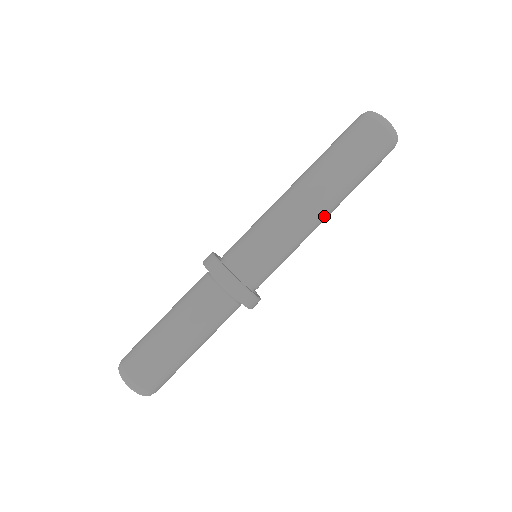
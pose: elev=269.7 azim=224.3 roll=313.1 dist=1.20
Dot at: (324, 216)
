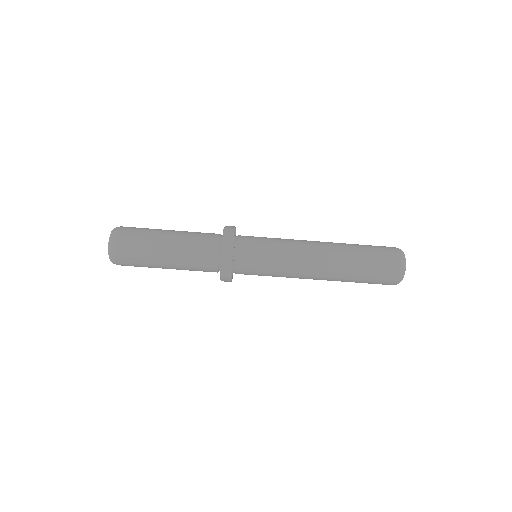
Dot at: occluded
